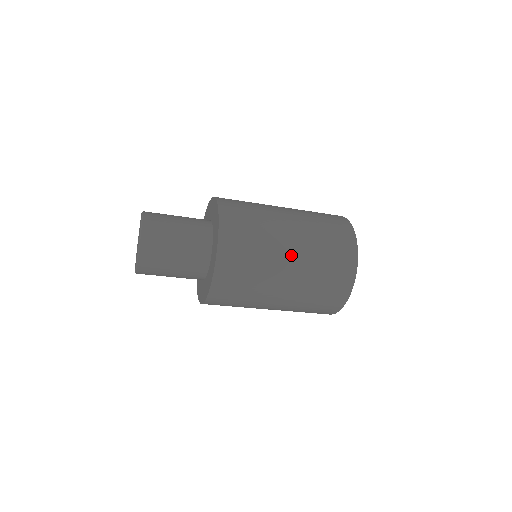
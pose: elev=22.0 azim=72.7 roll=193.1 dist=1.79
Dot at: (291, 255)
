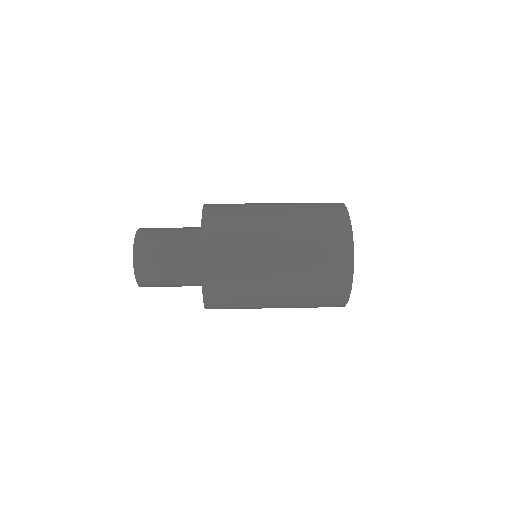
Dot at: (276, 303)
